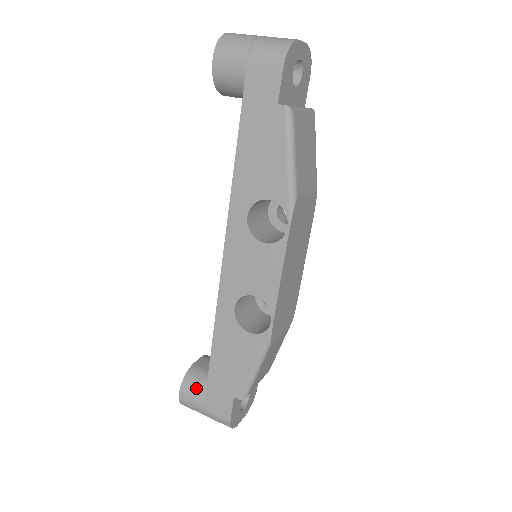
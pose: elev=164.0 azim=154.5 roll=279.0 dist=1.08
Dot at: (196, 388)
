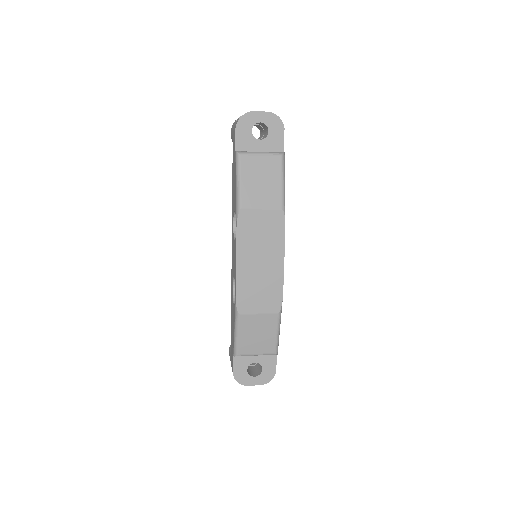
Dot at: occluded
